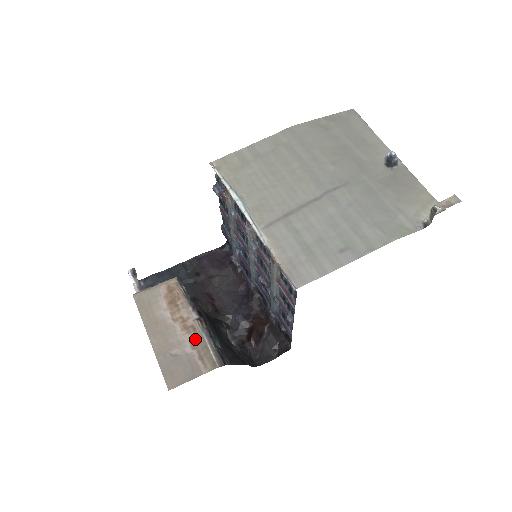
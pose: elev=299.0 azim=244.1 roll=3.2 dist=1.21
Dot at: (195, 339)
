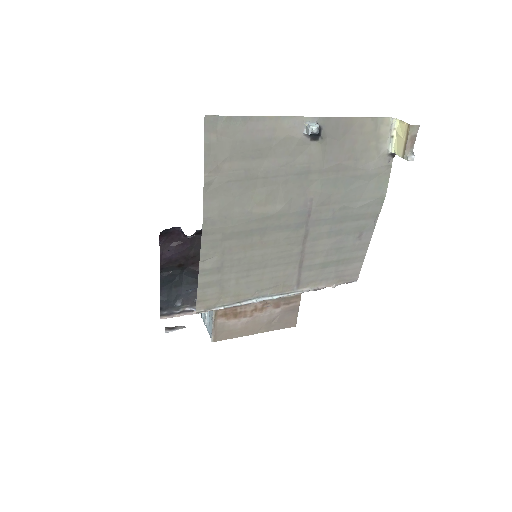
Dot at: (274, 305)
